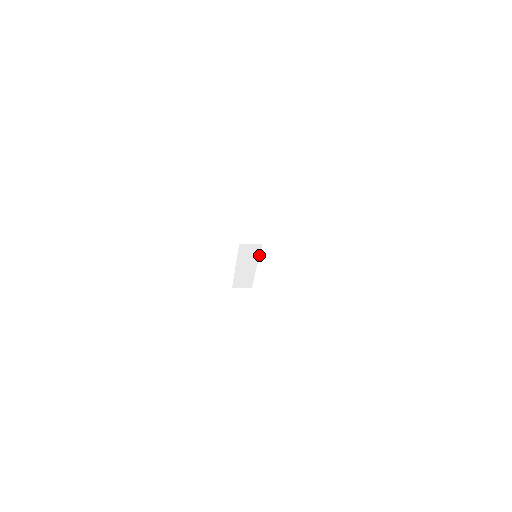
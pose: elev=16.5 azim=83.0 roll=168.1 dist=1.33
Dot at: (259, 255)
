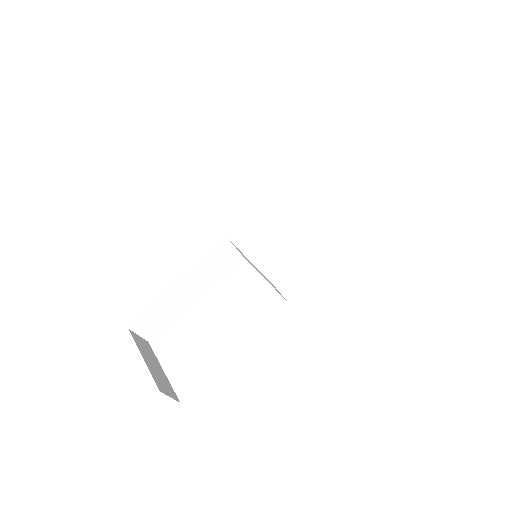
Dot at: occluded
